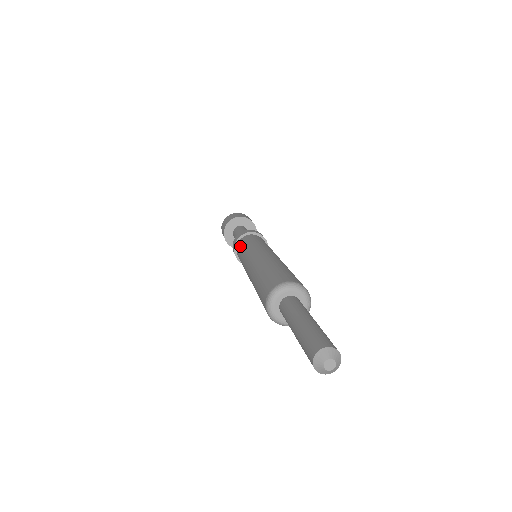
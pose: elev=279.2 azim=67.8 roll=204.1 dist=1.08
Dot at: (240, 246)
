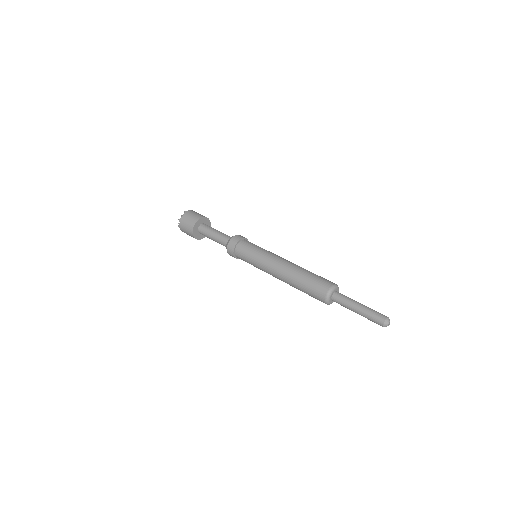
Dot at: (243, 255)
